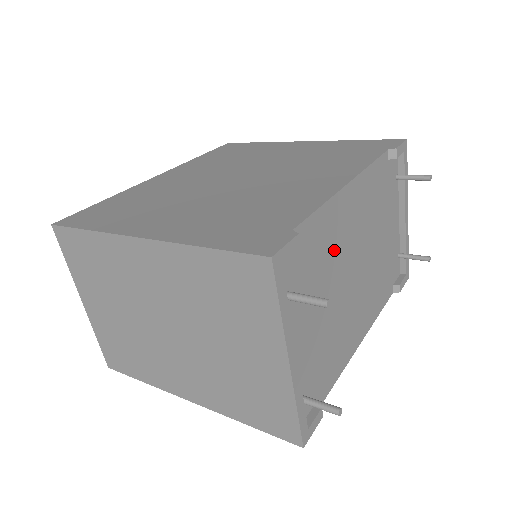
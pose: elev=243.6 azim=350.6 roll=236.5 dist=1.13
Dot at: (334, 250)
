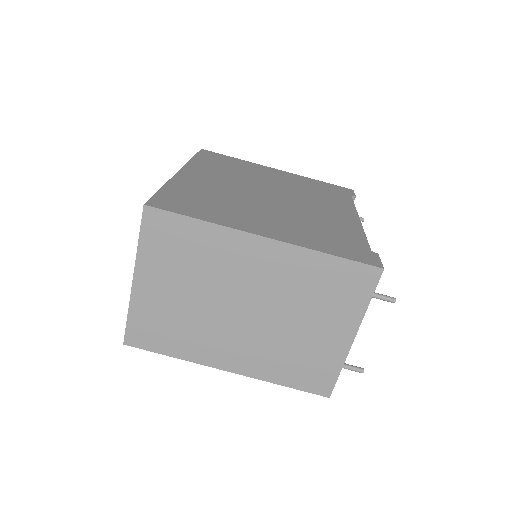
Dot at: occluded
